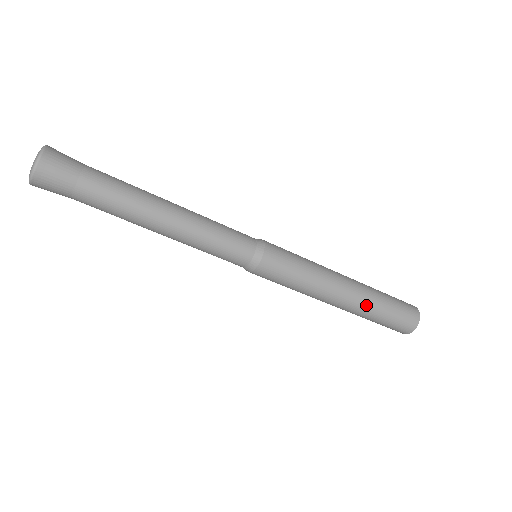
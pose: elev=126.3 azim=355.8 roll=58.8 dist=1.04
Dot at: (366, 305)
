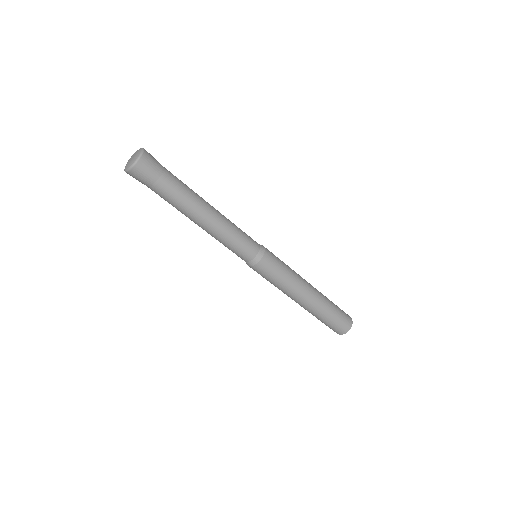
Dot at: (315, 311)
